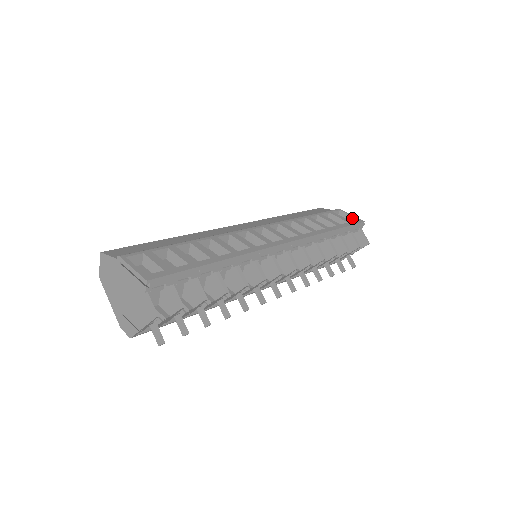
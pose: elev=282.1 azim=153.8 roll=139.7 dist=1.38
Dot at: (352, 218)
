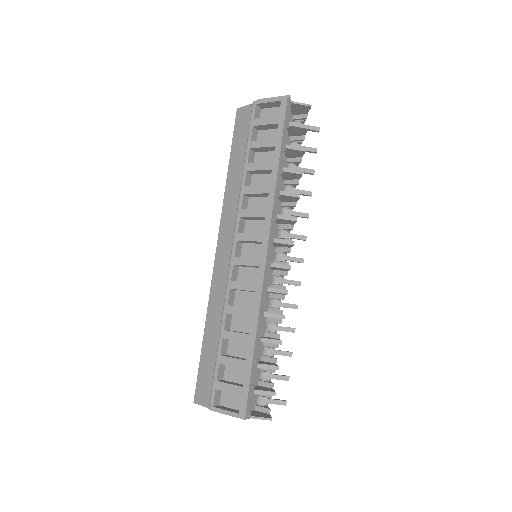
Dot at: (274, 103)
